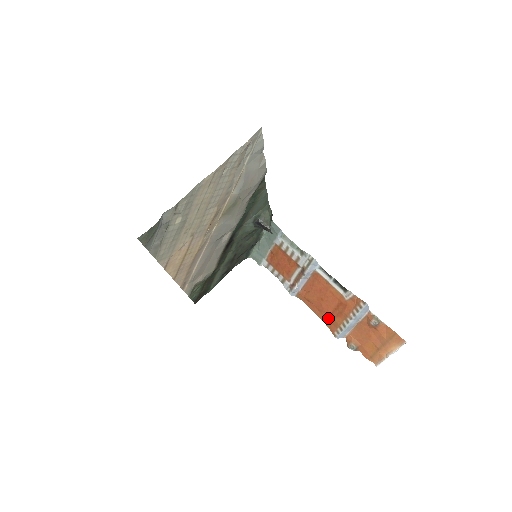
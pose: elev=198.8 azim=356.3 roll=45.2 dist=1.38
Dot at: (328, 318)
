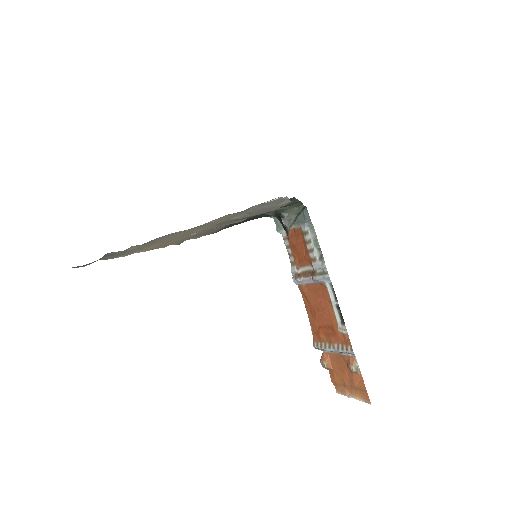
Dot at: (316, 327)
